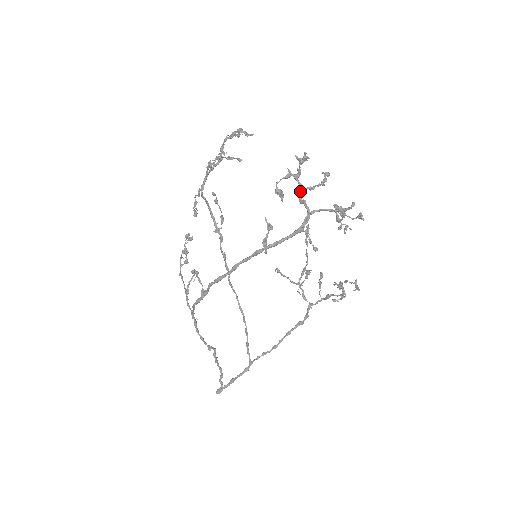
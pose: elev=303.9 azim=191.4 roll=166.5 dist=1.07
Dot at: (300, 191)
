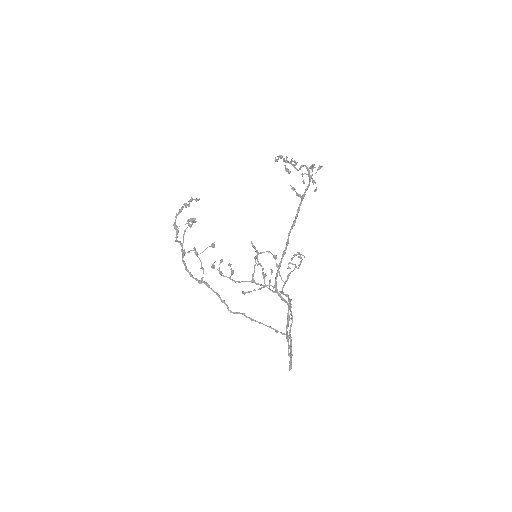
Dot at: (294, 166)
